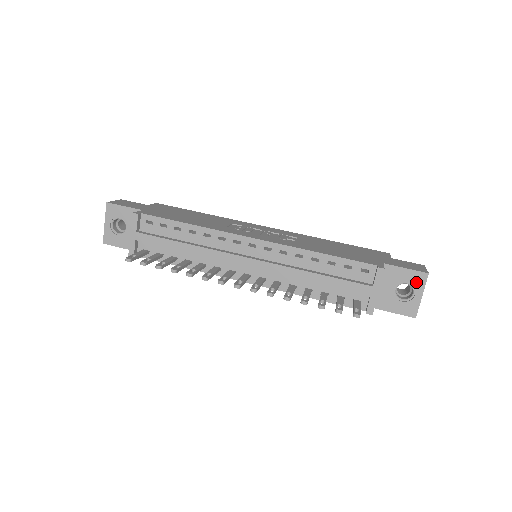
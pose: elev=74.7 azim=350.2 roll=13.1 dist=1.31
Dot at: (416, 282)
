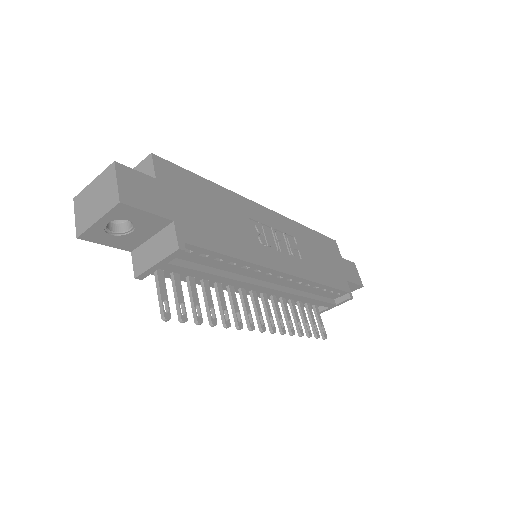
Dot at: (352, 289)
